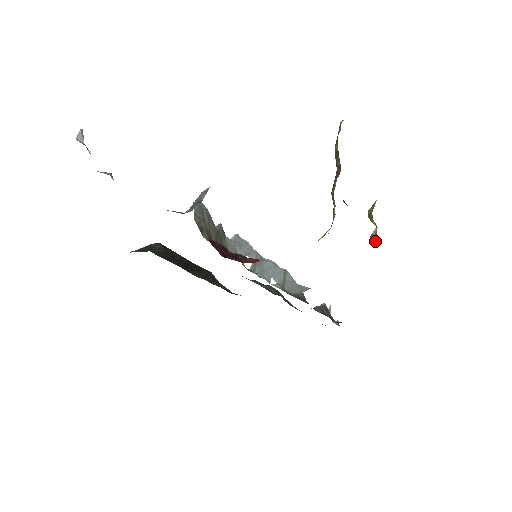
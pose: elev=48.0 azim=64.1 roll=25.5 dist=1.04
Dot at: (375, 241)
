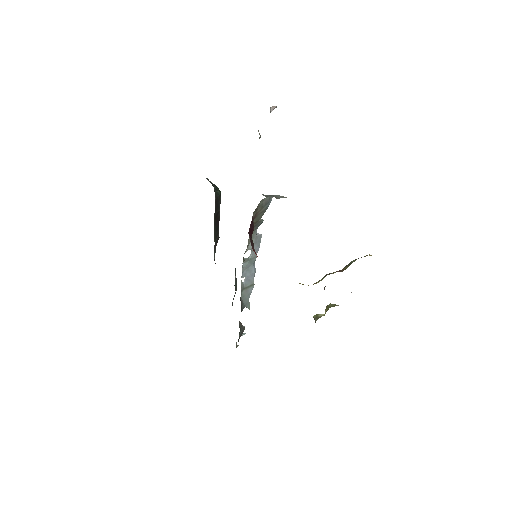
Dot at: (316, 319)
